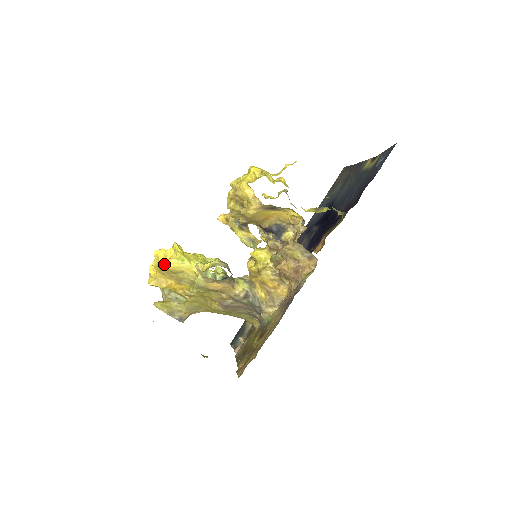
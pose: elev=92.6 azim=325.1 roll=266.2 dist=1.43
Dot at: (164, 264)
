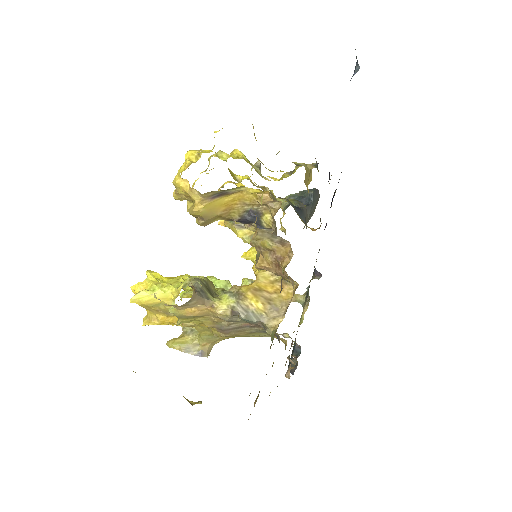
Dot at: (134, 301)
